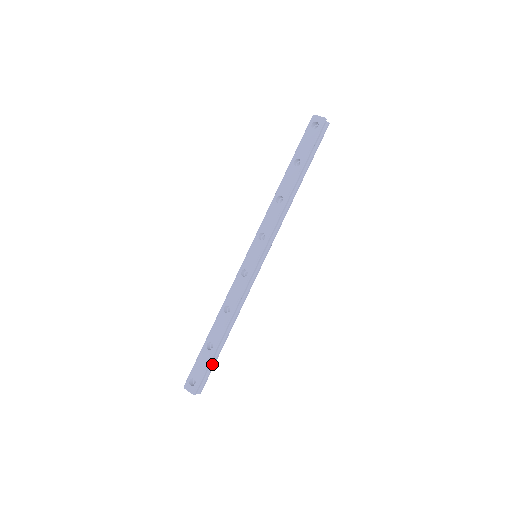
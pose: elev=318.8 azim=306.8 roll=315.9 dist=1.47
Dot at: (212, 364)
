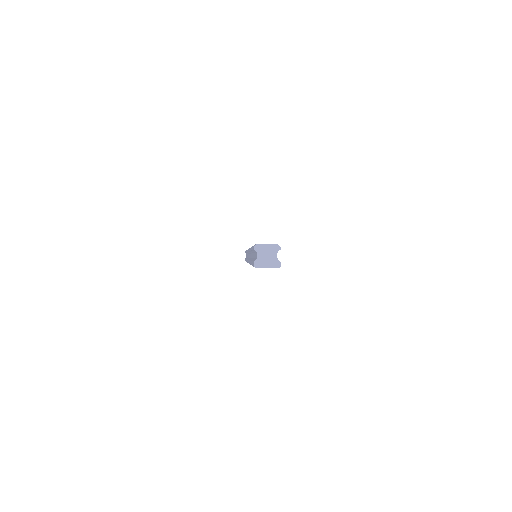
Dot at: occluded
